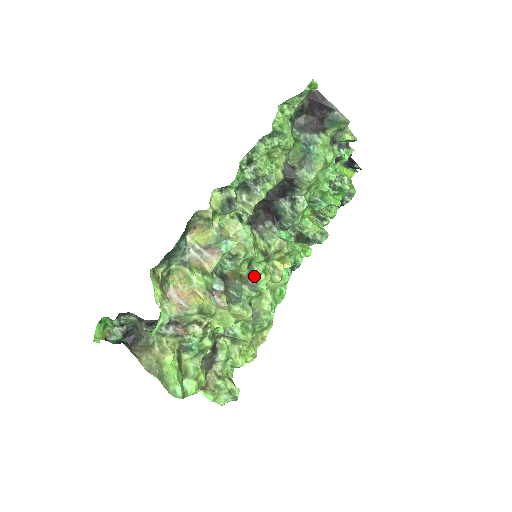
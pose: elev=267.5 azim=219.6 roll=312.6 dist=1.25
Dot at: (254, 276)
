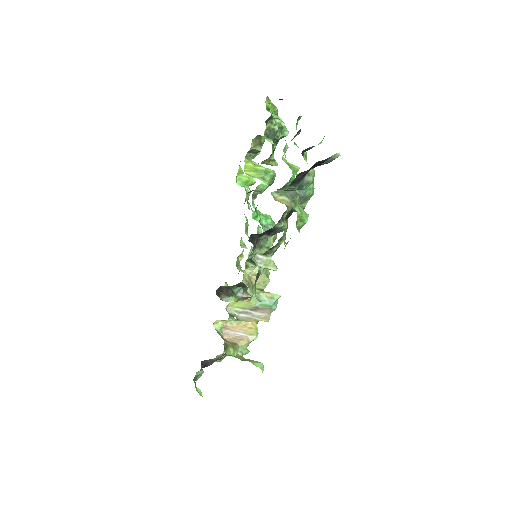
Dot at: occluded
